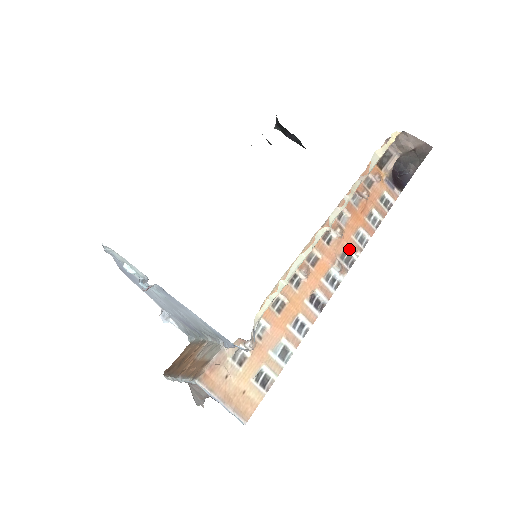
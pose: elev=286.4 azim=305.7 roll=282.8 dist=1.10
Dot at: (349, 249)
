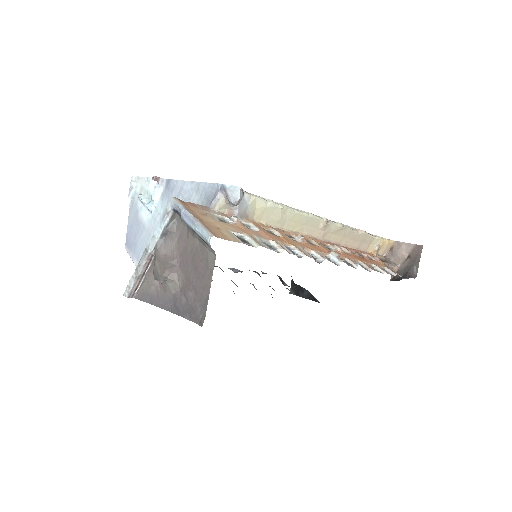
Dot at: (349, 260)
